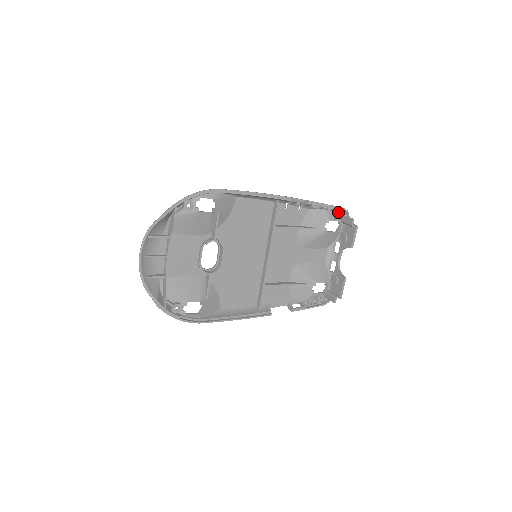
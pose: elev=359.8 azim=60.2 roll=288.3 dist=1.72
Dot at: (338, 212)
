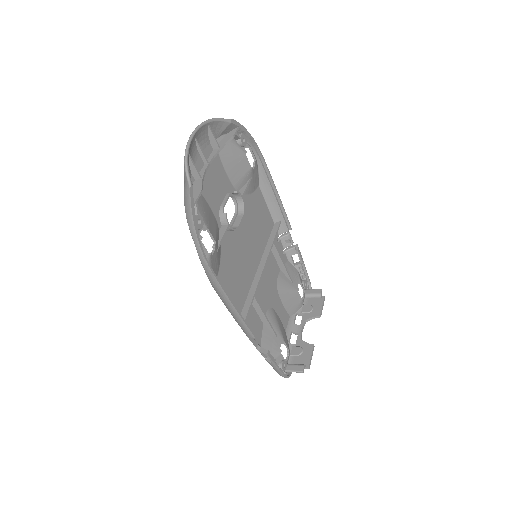
Dot at: (306, 281)
